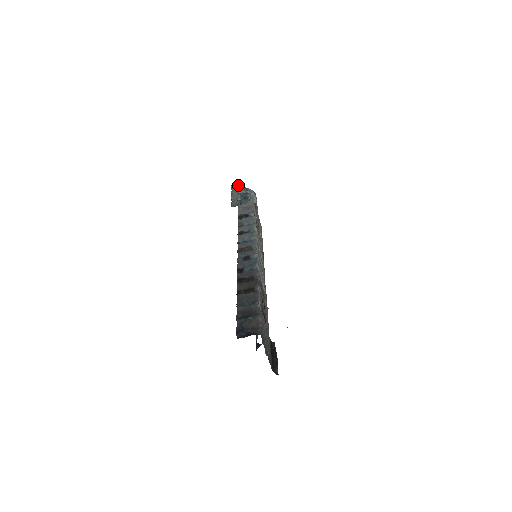
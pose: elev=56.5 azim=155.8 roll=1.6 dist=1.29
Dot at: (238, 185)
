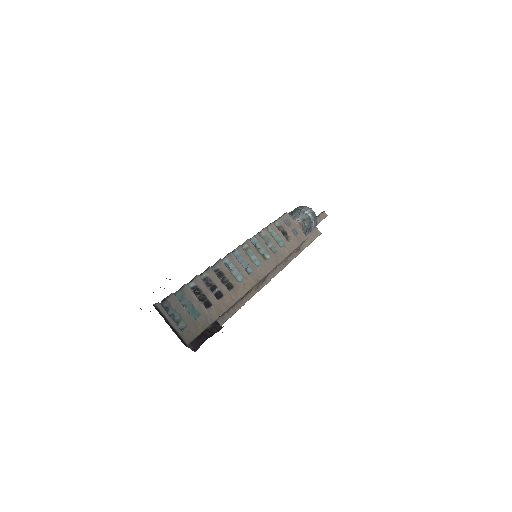
Dot at: (322, 212)
